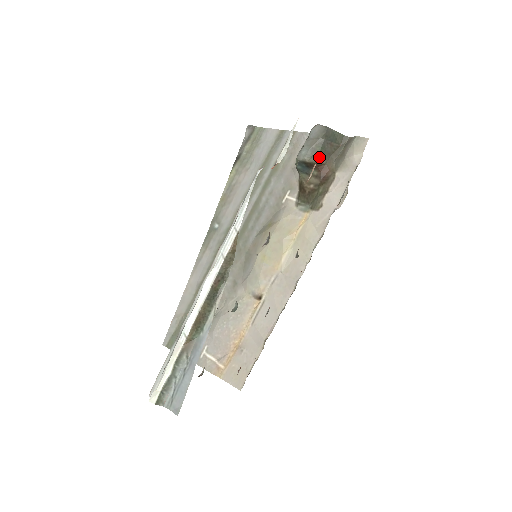
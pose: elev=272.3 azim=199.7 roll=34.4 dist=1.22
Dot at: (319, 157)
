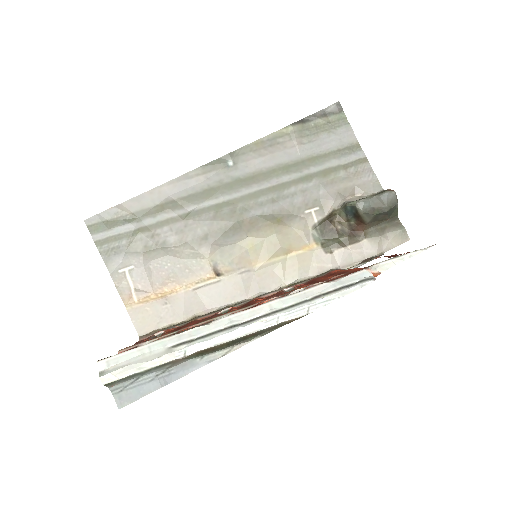
Dot at: (369, 217)
